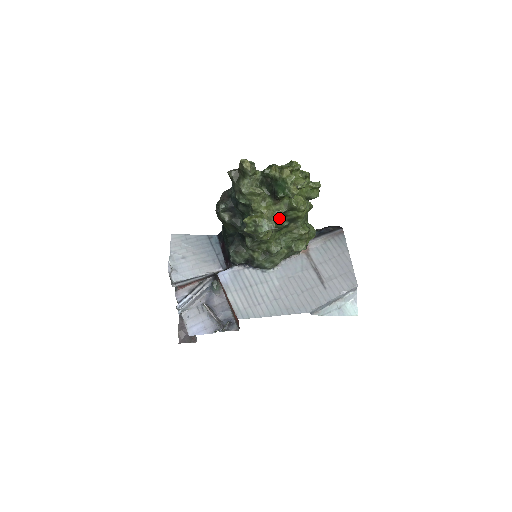
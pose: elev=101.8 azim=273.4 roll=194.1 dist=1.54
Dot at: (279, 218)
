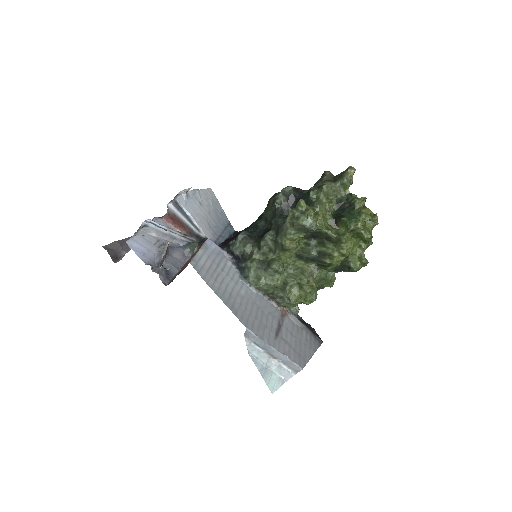
Dot at: (315, 243)
